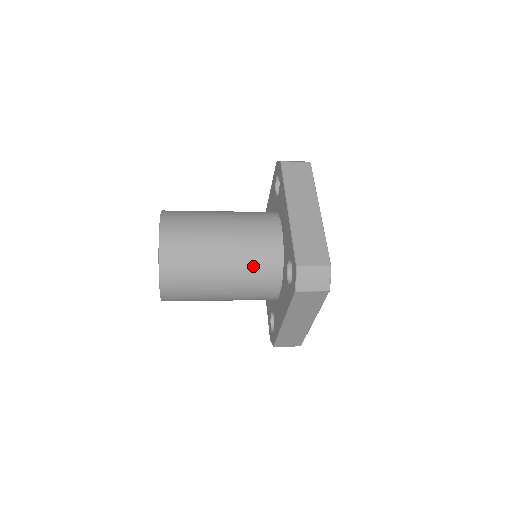
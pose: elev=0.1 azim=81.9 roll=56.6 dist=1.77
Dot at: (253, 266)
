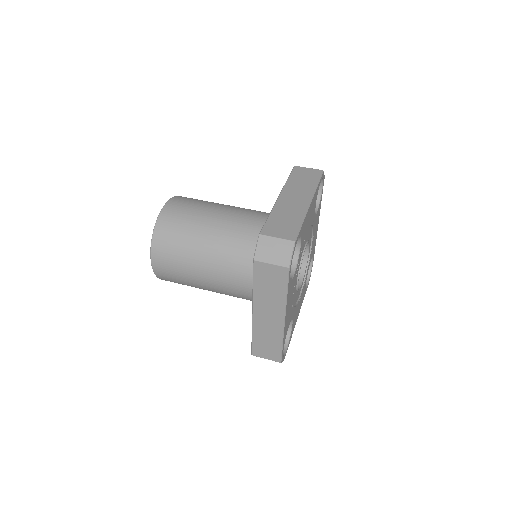
Dot at: occluded
